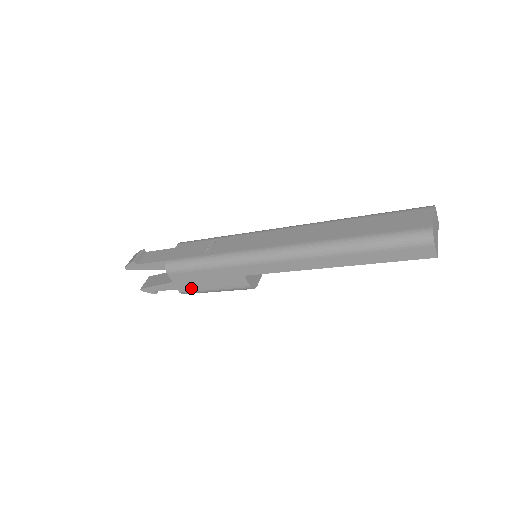
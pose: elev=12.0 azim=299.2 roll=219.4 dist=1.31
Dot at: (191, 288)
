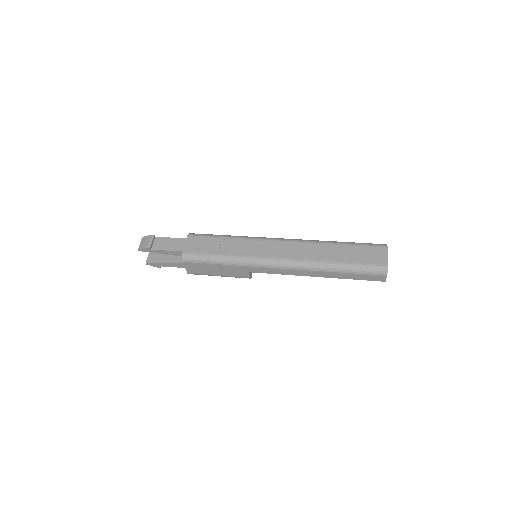
Dot at: (200, 273)
